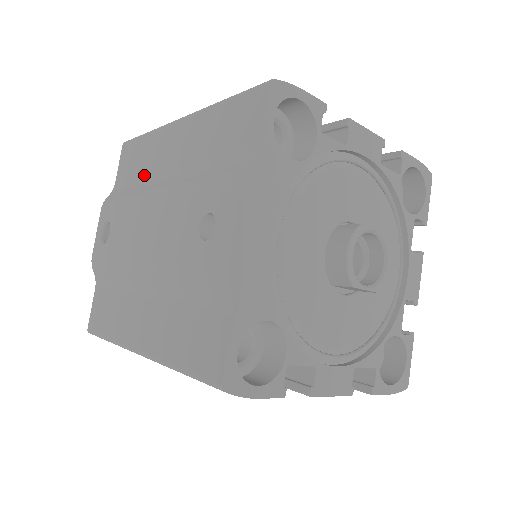
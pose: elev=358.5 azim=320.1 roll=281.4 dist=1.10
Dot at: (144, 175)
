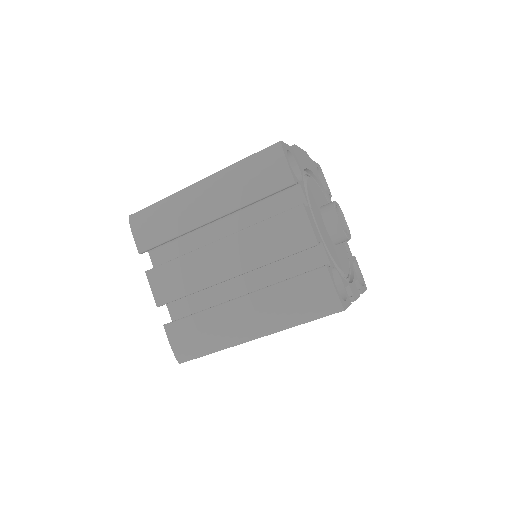
Dot at: occluded
